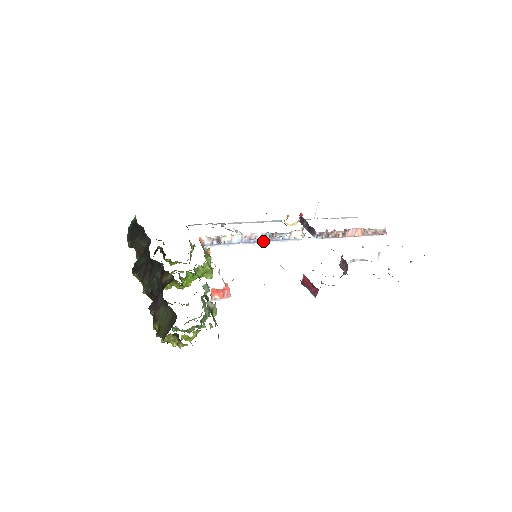
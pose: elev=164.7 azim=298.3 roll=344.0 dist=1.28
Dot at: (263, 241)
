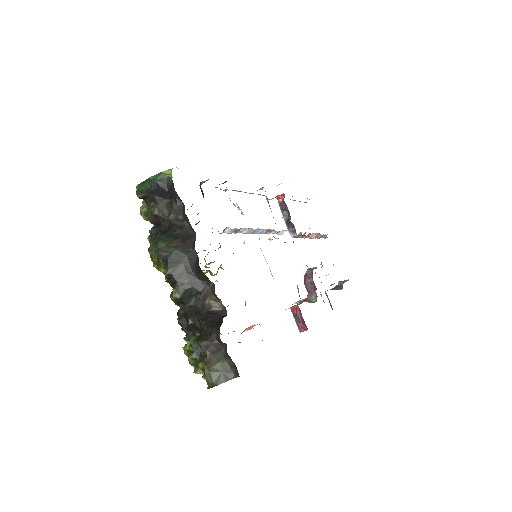
Dot at: (260, 233)
